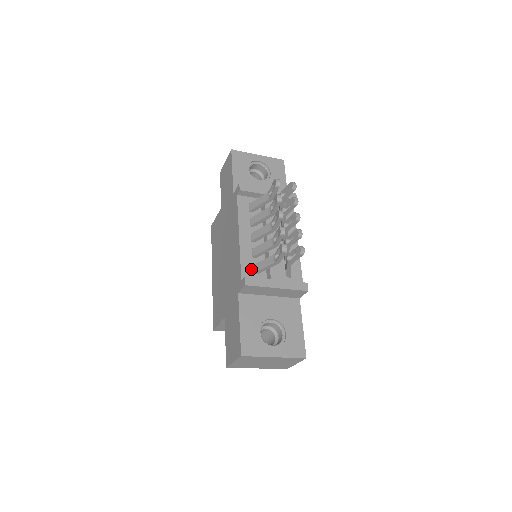
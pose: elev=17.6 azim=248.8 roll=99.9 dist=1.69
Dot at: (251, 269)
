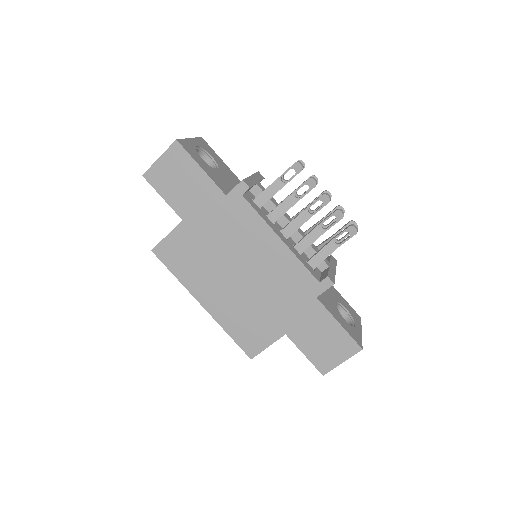
Dot at: (311, 267)
